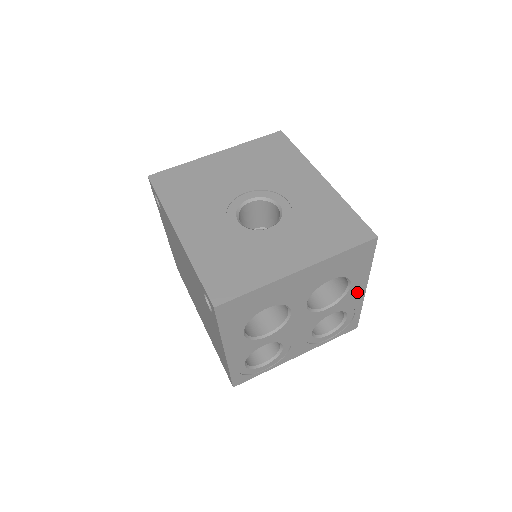
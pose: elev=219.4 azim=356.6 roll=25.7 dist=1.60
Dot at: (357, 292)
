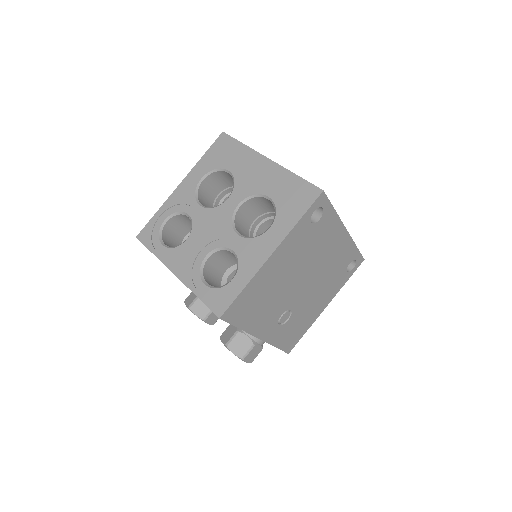
Dot at: (265, 248)
